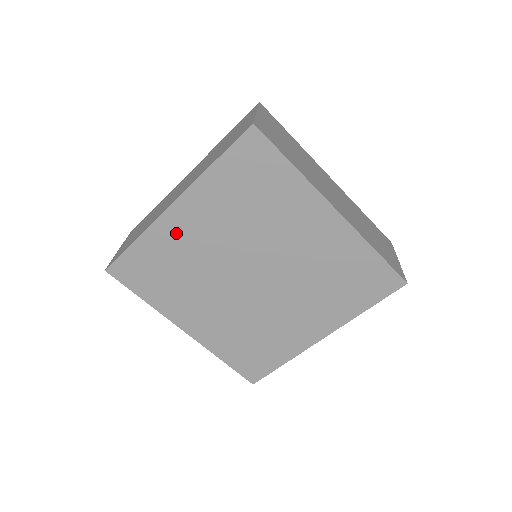
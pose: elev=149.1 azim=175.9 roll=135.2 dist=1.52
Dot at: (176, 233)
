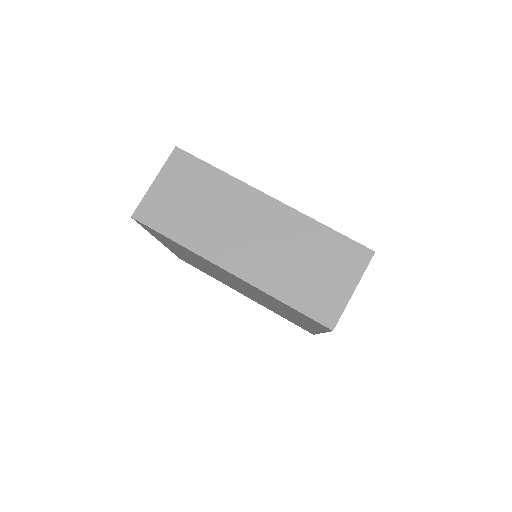
Dot at: (214, 266)
